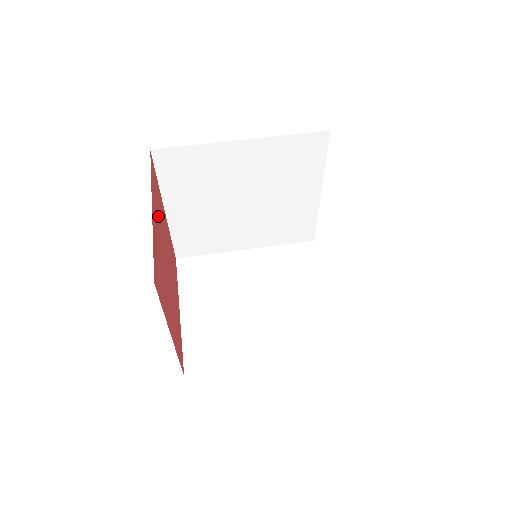
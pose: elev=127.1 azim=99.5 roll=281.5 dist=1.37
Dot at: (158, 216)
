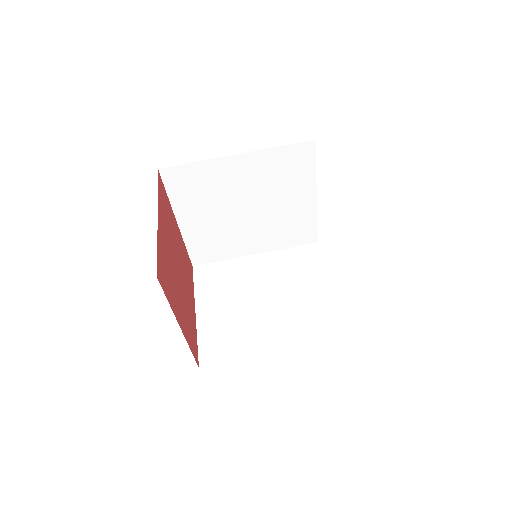
Dot at: (167, 225)
